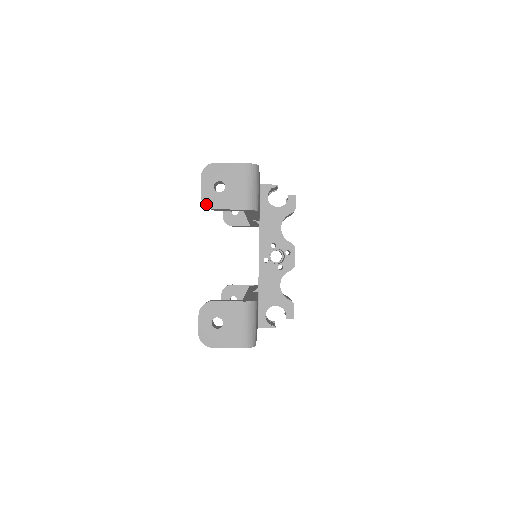
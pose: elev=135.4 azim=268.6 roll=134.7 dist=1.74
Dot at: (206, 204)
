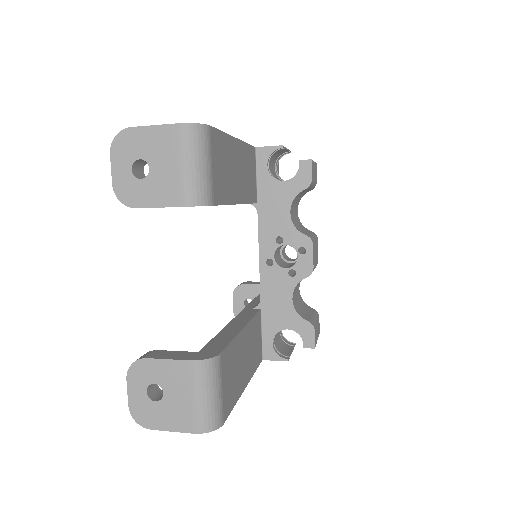
Dot at: (122, 200)
